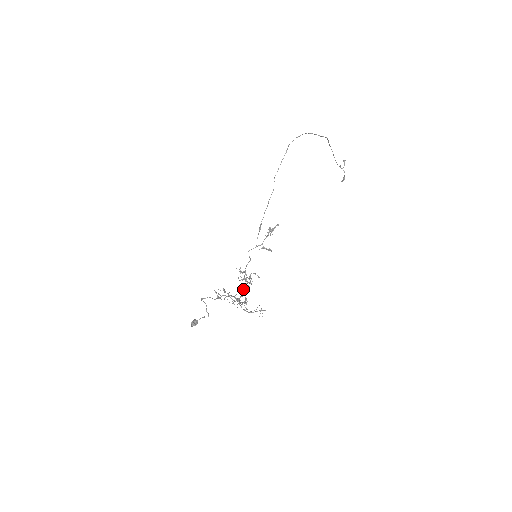
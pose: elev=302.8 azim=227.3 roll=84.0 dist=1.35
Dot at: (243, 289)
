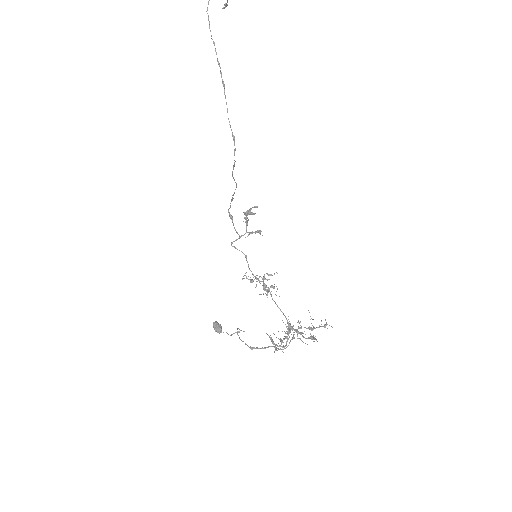
Dot at: occluded
